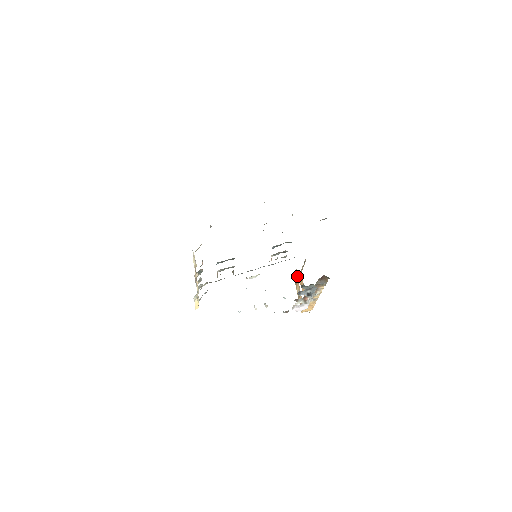
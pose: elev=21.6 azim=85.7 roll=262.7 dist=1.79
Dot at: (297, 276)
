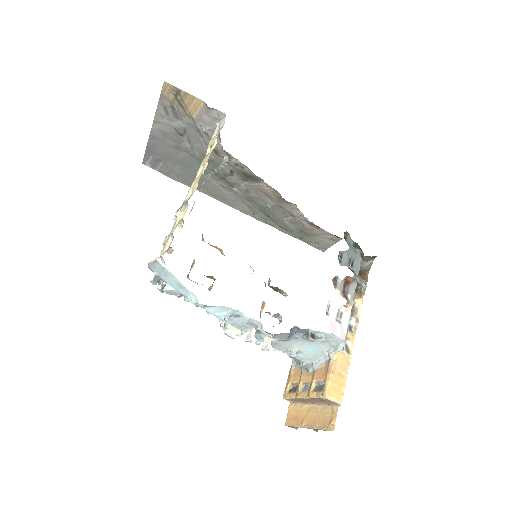
Dot at: (295, 372)
